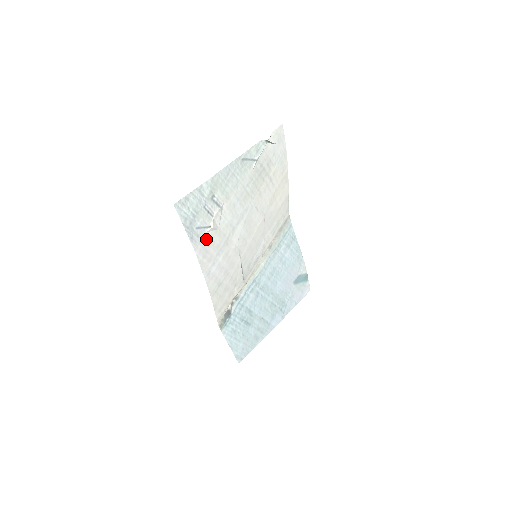
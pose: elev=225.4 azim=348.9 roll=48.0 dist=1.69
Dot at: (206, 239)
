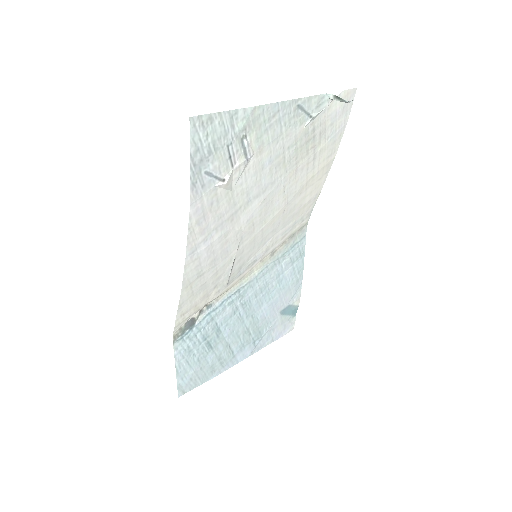
Dot at: (211, 197)
